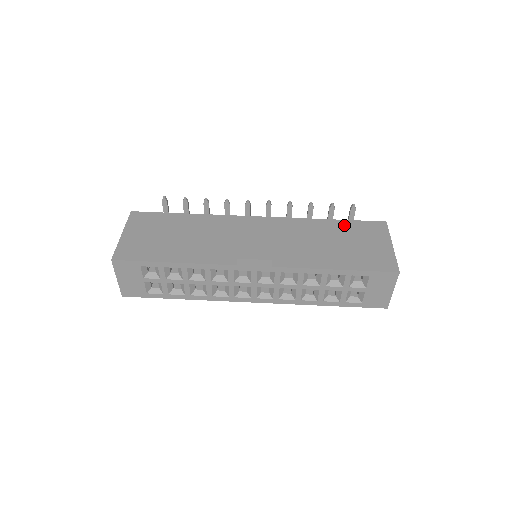
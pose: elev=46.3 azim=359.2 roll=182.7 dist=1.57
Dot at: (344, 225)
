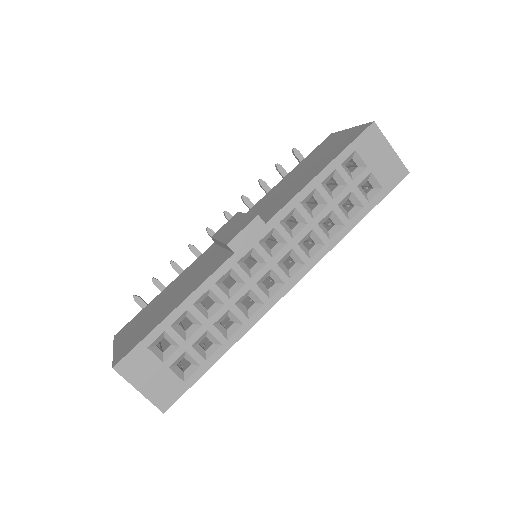
Dot at: (301, 164)
